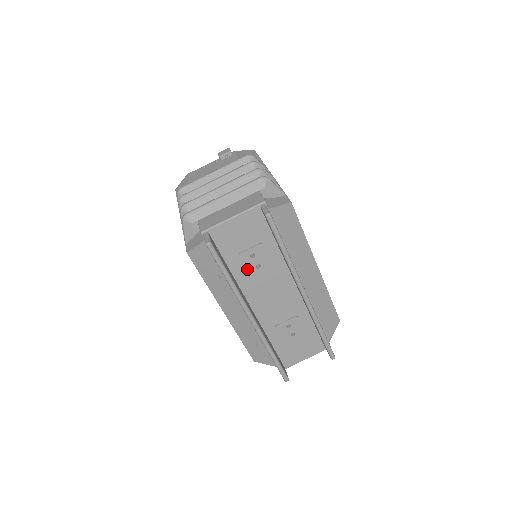
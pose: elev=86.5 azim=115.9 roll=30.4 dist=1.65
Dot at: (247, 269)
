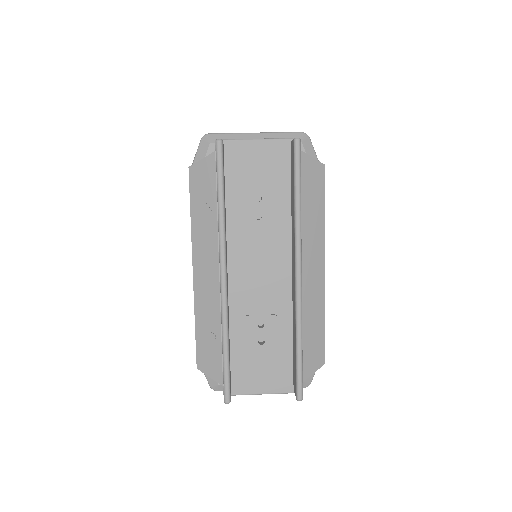
Dot at: (245, 213)
